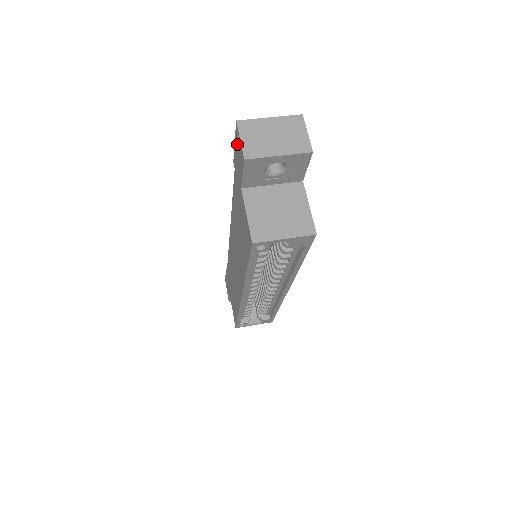
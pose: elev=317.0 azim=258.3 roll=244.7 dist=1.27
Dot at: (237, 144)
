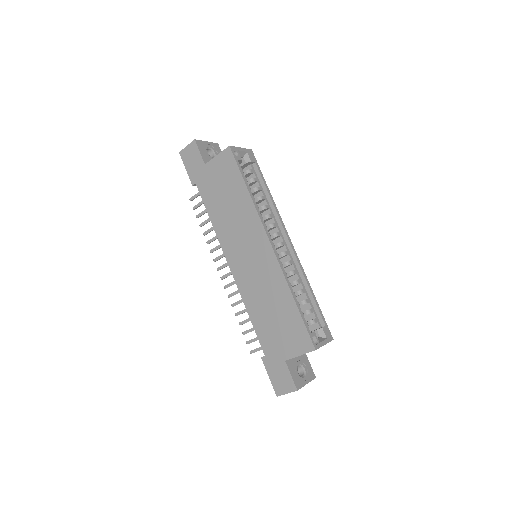
Dot at: (187, 158)
